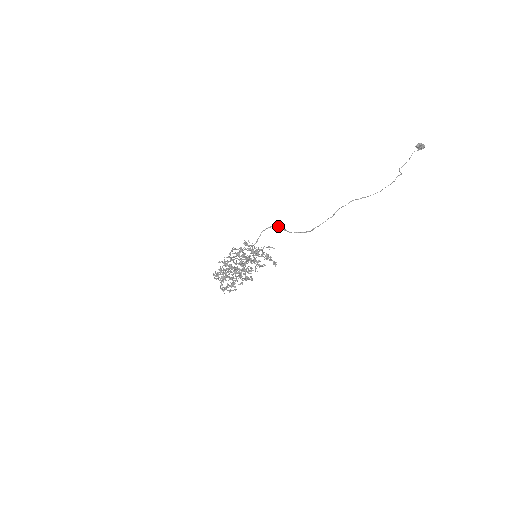
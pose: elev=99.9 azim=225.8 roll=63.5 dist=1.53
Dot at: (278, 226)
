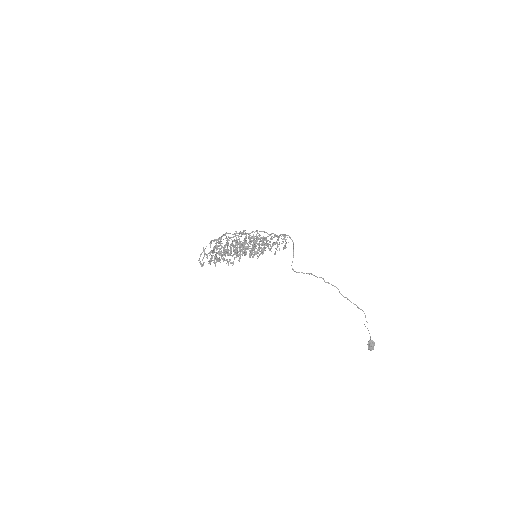
Dot at: occluded
